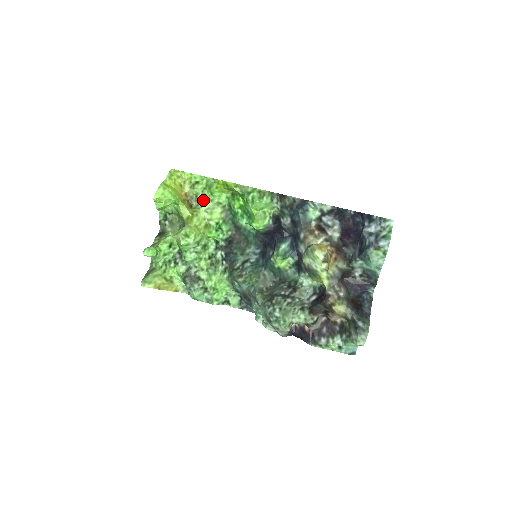
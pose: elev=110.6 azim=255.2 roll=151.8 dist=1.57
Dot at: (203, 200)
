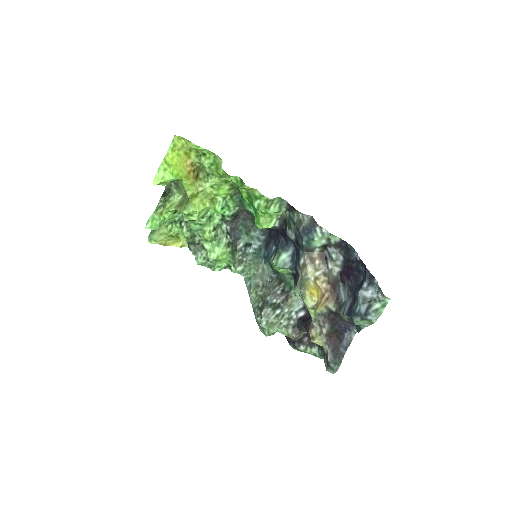
Dot at: (210, 174)
